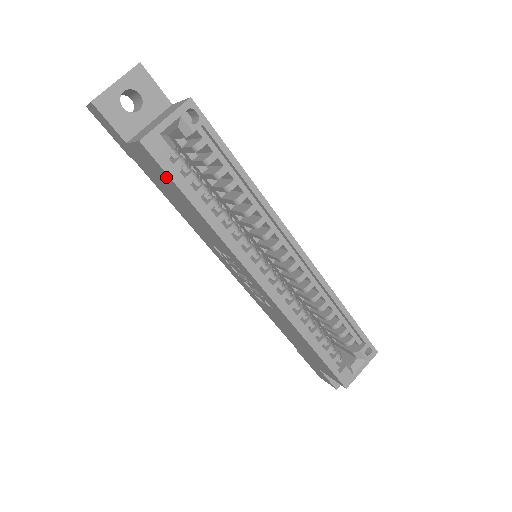
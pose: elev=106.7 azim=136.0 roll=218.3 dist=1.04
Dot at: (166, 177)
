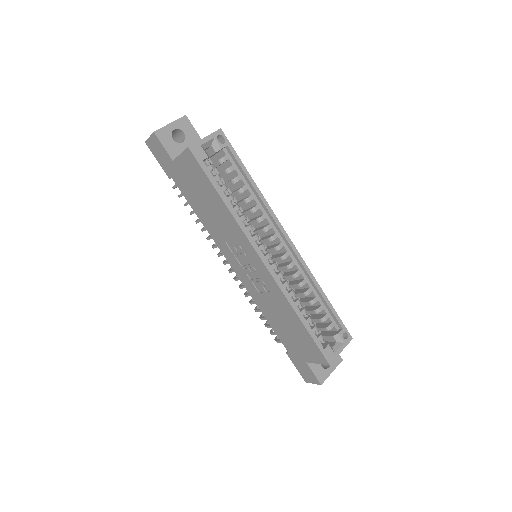
Dot at: (201, 176)
